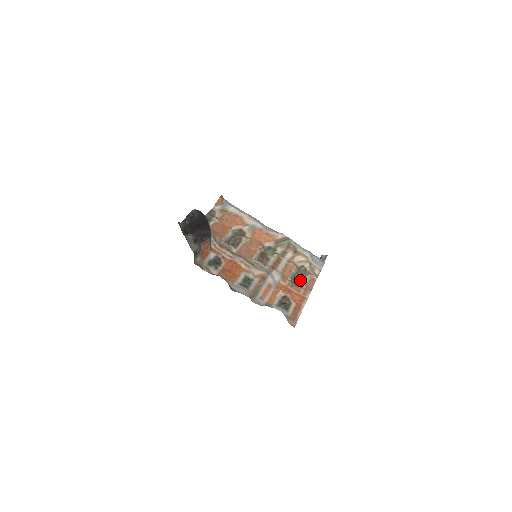
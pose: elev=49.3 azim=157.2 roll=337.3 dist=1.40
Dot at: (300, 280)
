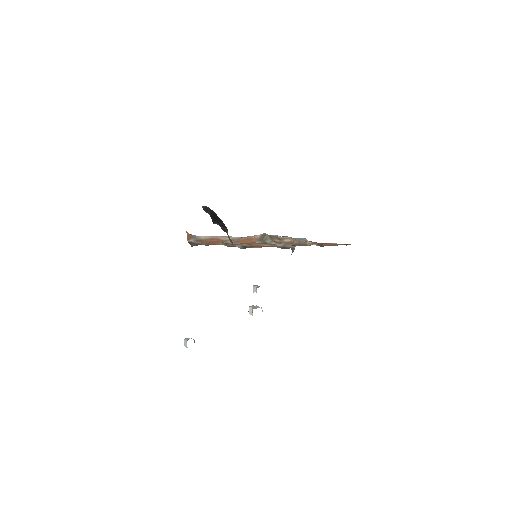
Dot at: occluded
